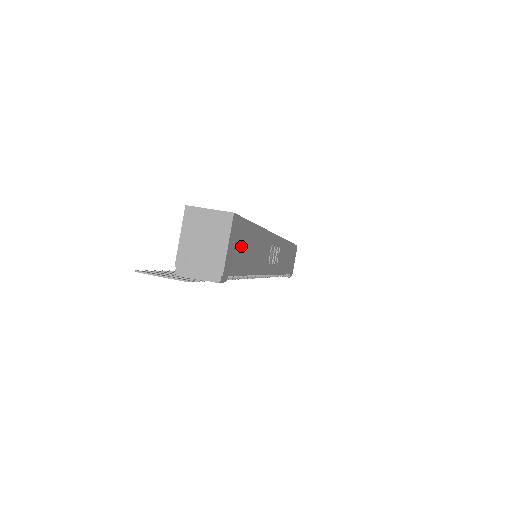
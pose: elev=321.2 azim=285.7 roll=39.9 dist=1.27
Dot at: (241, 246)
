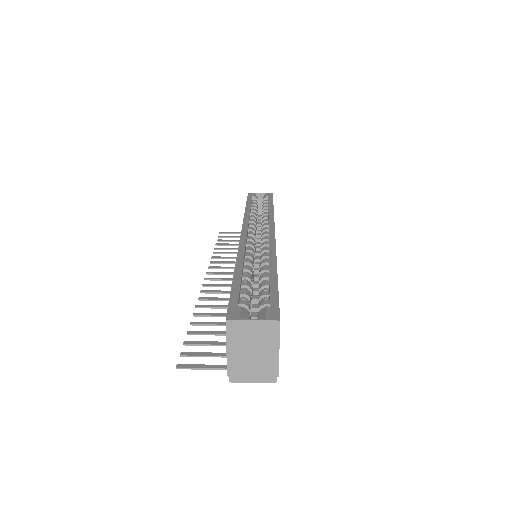
Dot at: occluded
